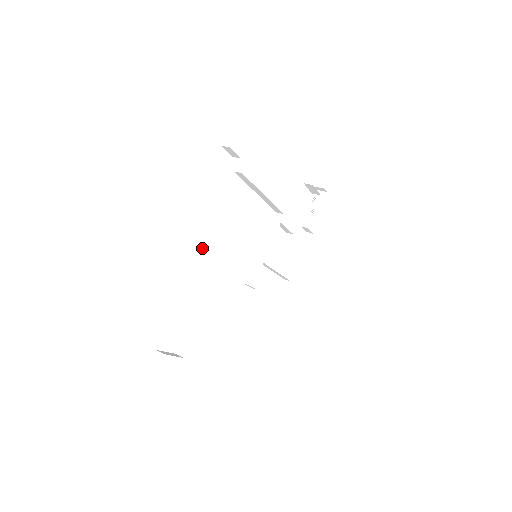
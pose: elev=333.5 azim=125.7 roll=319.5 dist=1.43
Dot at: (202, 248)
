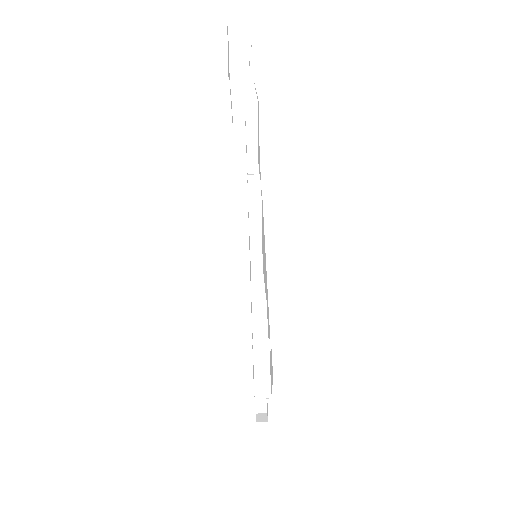
Dot at: occluded
